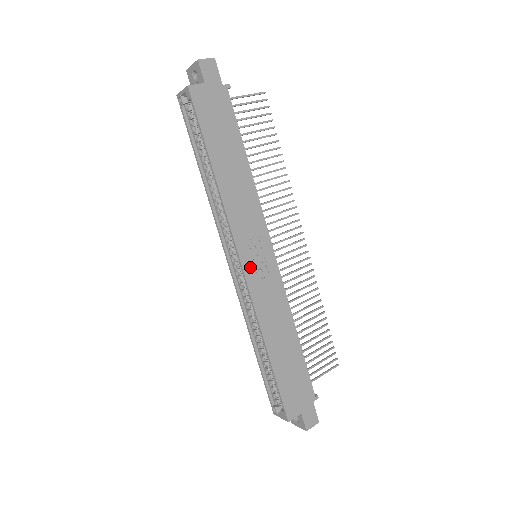
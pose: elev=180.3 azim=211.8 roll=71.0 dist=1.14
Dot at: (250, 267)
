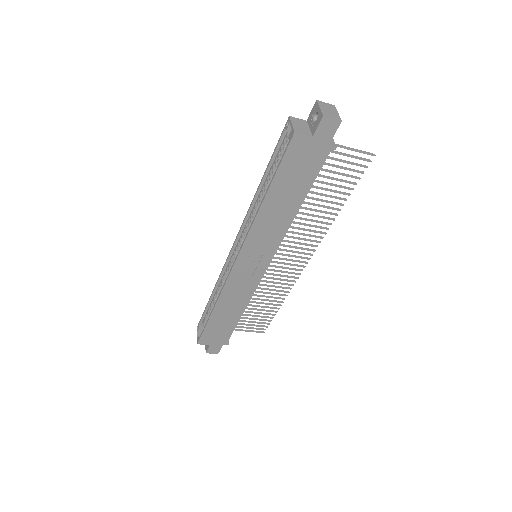
Dot at: (241, 266)
